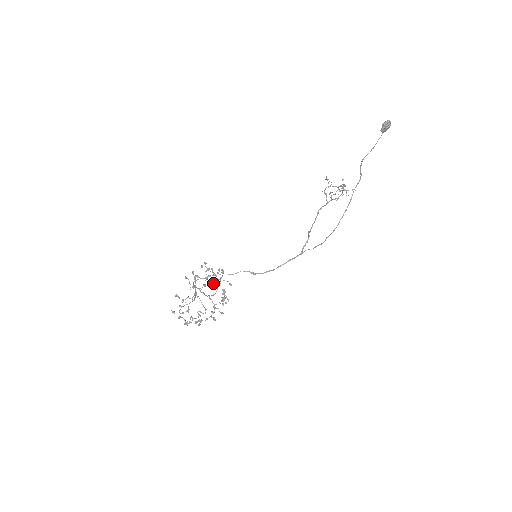
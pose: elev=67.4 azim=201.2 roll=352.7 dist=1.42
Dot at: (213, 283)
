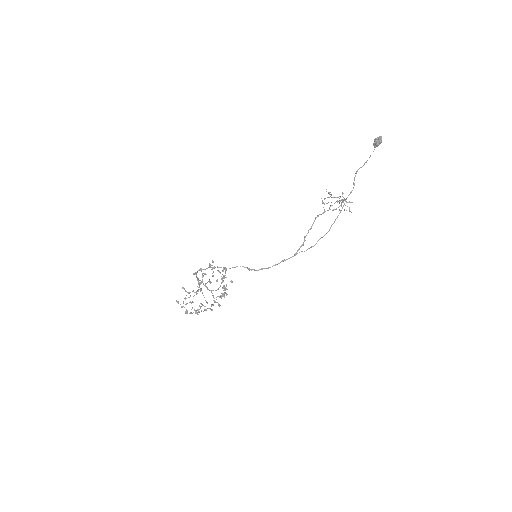
Dot at: occluded
